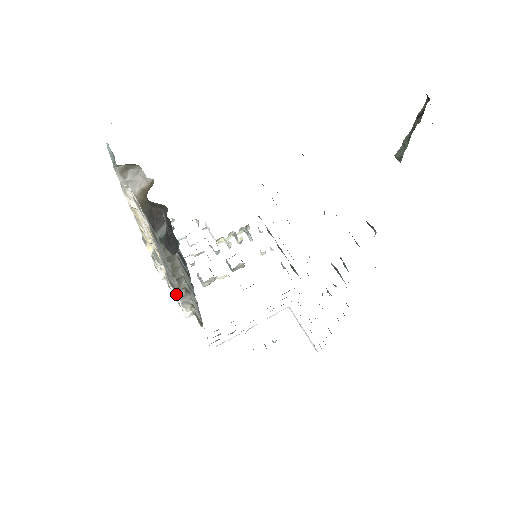
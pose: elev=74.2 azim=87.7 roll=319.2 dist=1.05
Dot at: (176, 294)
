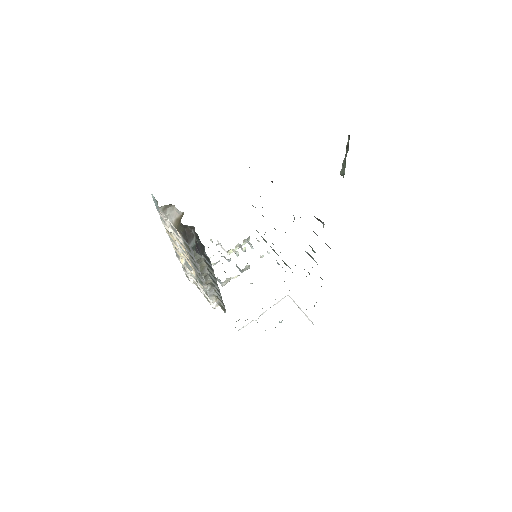
Dot at: (205, 289)
